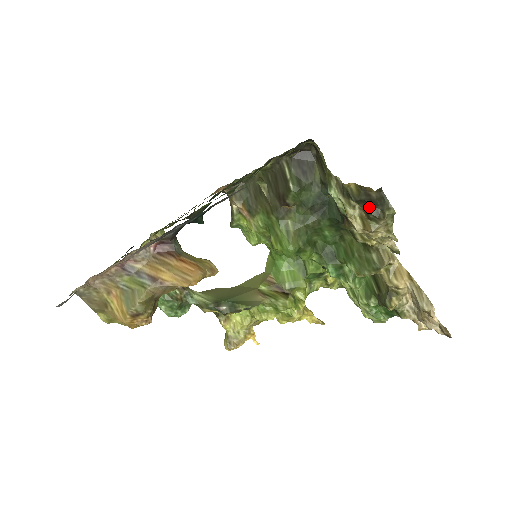
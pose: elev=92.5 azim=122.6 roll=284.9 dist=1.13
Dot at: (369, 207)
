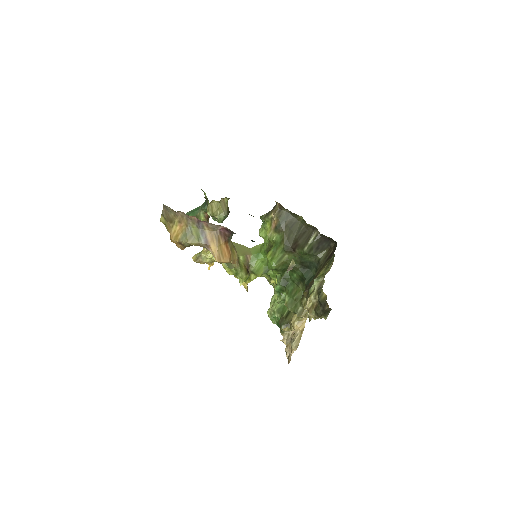
Dot at: (320, 308)
